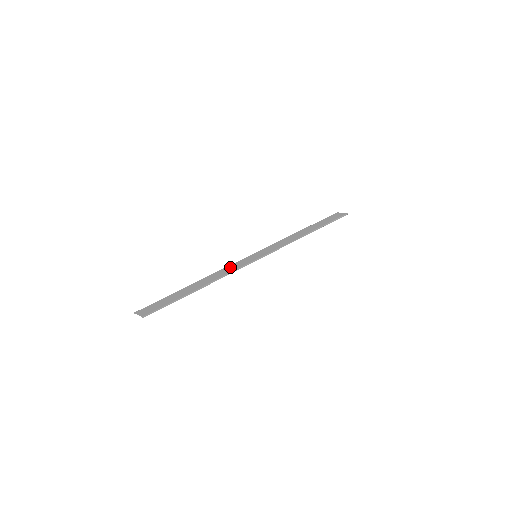
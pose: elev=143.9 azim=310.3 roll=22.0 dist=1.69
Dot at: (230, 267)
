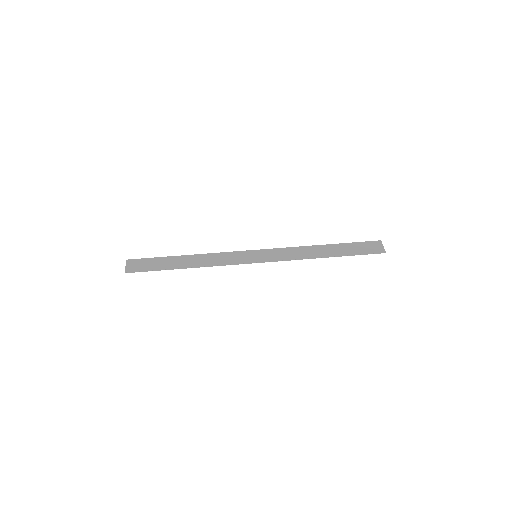
Dot at: (226, 256)
